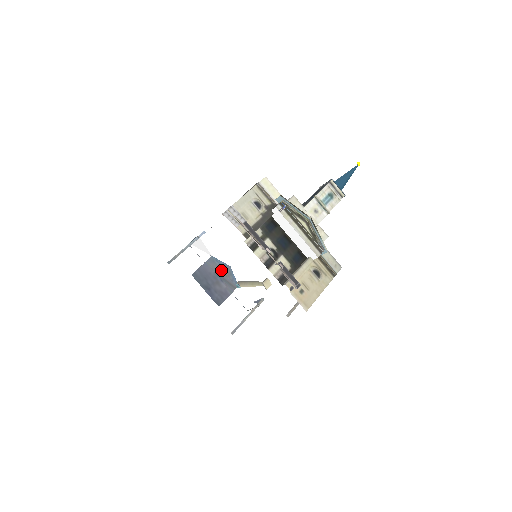
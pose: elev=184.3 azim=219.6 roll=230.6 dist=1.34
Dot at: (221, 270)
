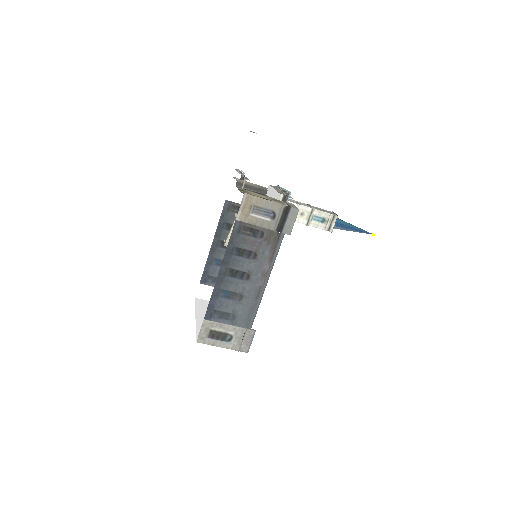
Dot at: occluded
